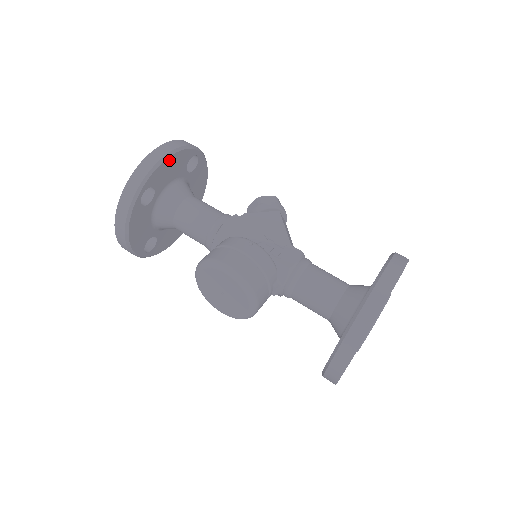
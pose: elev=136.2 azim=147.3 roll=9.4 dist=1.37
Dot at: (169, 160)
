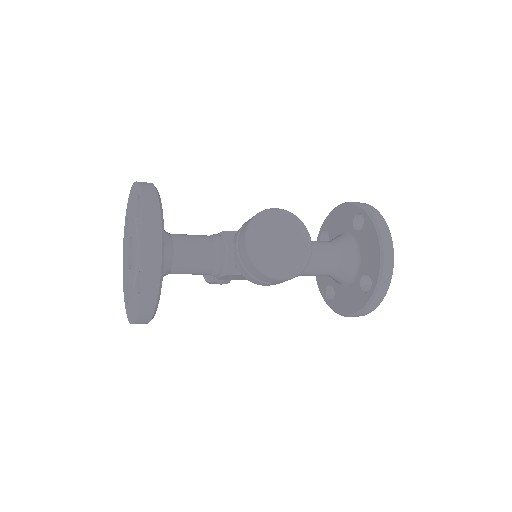
Dot at: occluded
